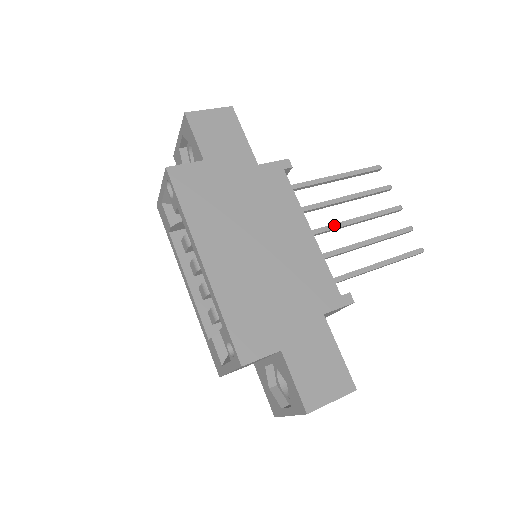
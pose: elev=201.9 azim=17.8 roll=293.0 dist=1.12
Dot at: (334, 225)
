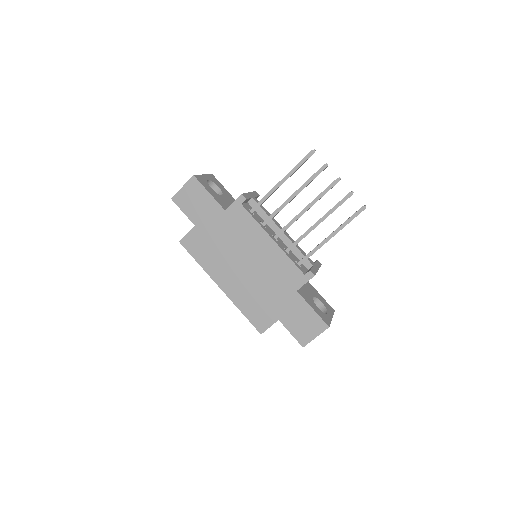
Dot at: (290, 222)
